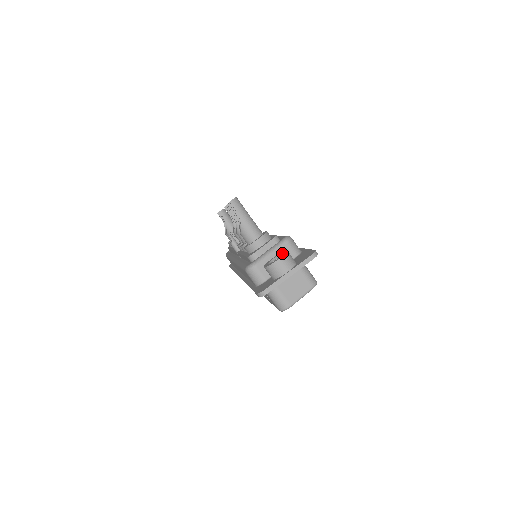
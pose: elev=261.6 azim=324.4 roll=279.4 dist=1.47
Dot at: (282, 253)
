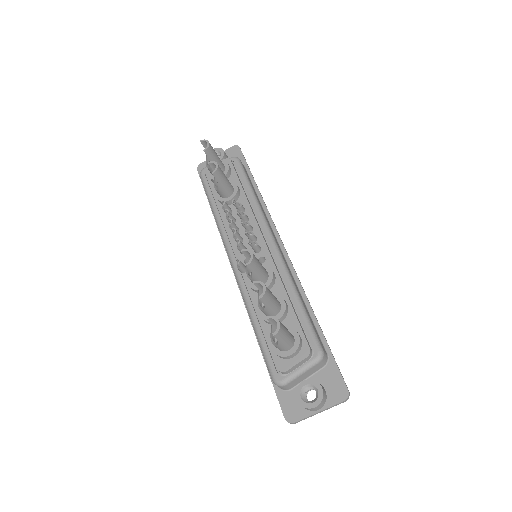
Dot at: (316, 388)
